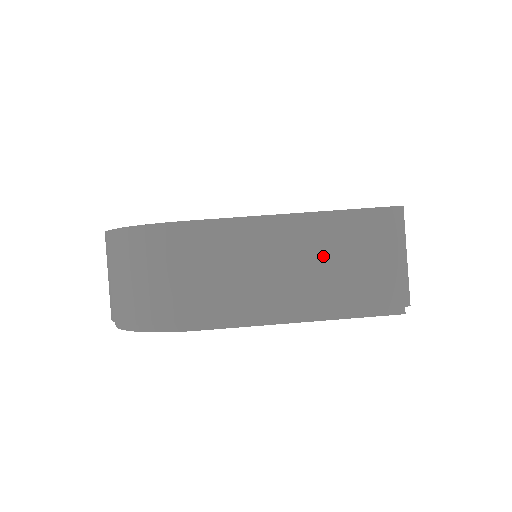
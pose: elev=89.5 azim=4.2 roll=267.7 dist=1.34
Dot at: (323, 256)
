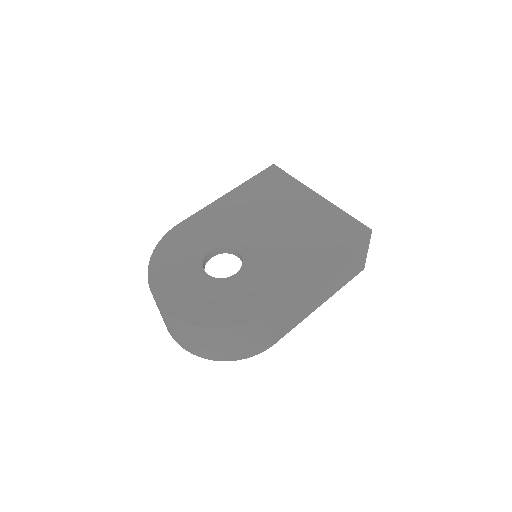
Dot at: (333, 277)
